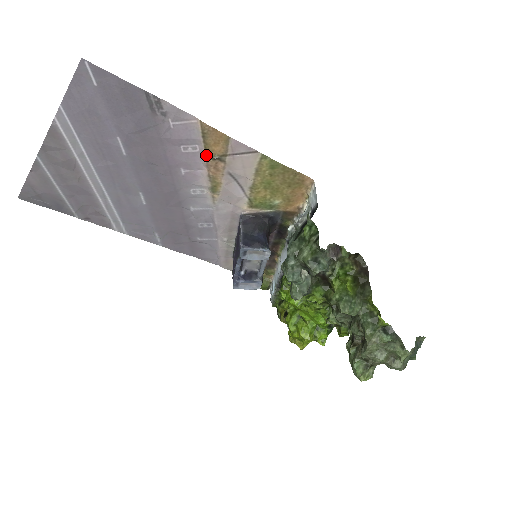
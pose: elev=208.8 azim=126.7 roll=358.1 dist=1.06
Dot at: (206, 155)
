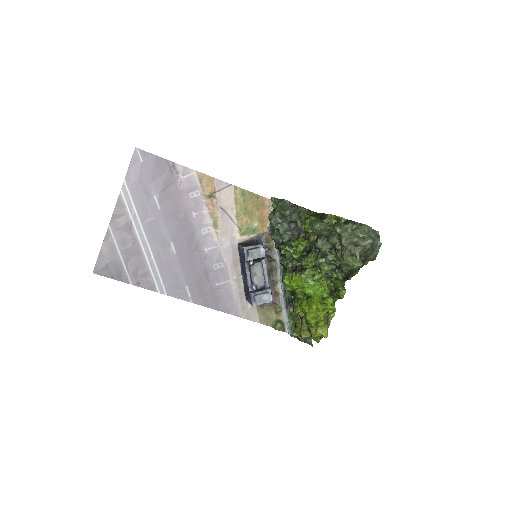
Dot at: (204, 196)
